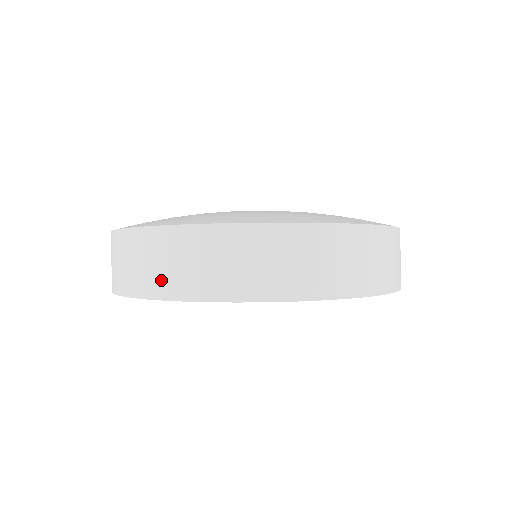
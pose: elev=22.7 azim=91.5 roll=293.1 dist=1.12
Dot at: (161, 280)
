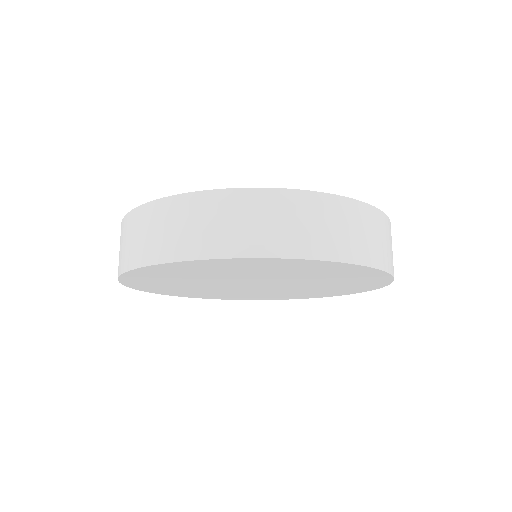
Dot at: (145, 249)
